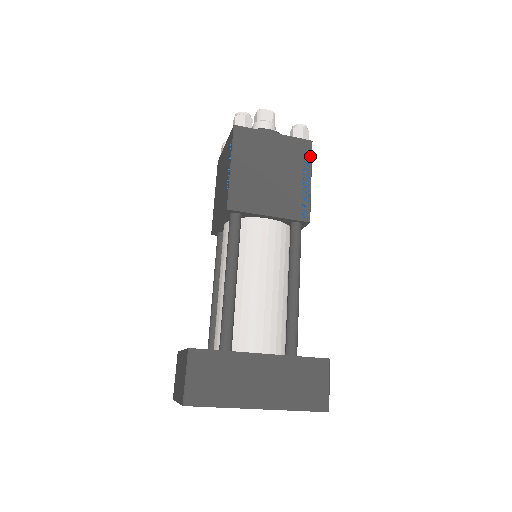
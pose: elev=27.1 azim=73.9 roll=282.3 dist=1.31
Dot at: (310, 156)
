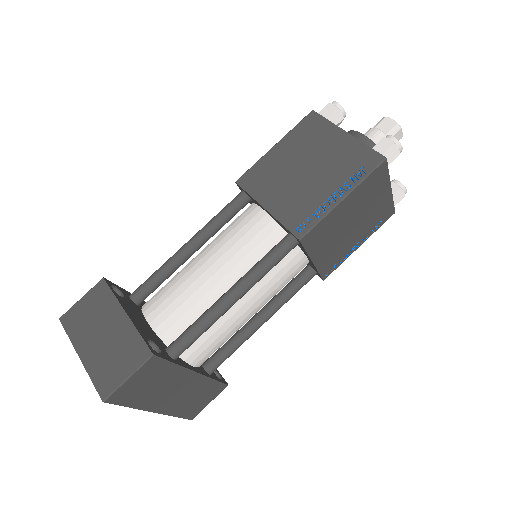
Dot at: (381, 225)
